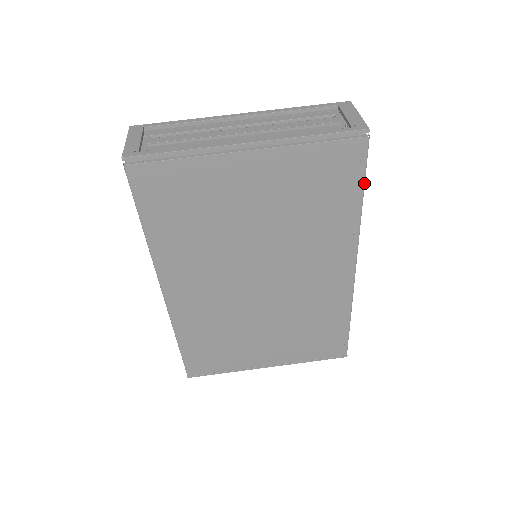
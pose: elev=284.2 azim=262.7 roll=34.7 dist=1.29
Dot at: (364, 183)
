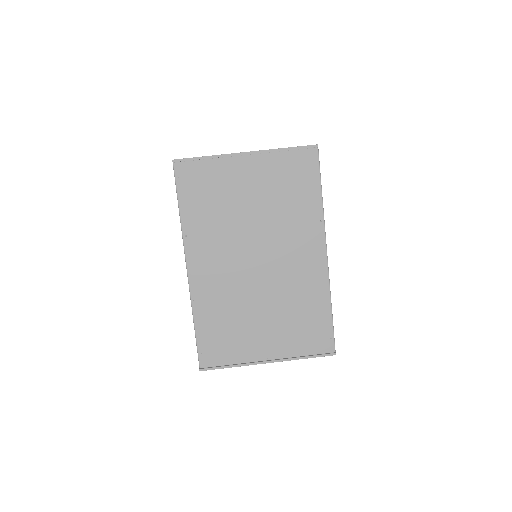
Dot at: (320, 180)
